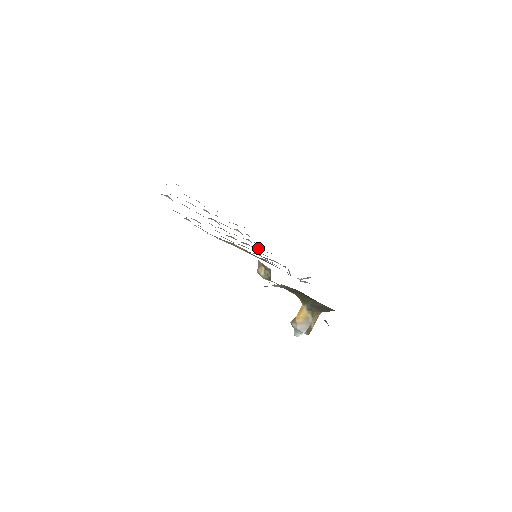
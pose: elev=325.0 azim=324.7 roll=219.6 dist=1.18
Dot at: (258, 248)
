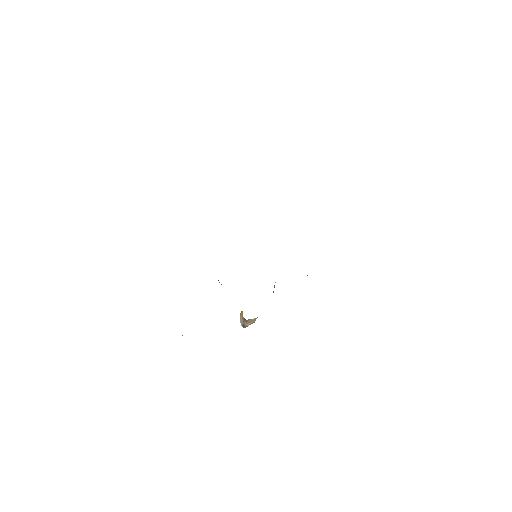
Dot at: occluded
